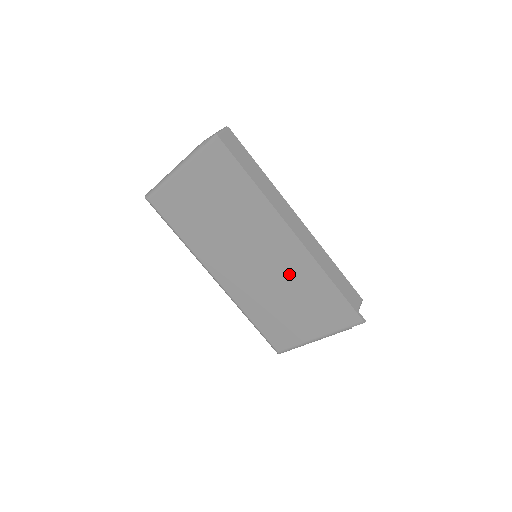
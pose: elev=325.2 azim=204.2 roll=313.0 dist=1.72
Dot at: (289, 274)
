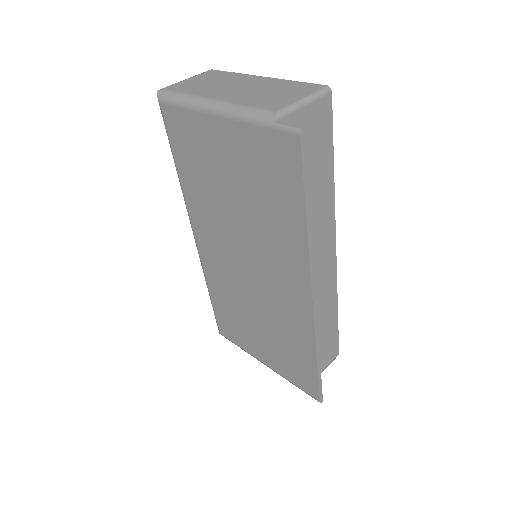
Dot at: (277, 313)
